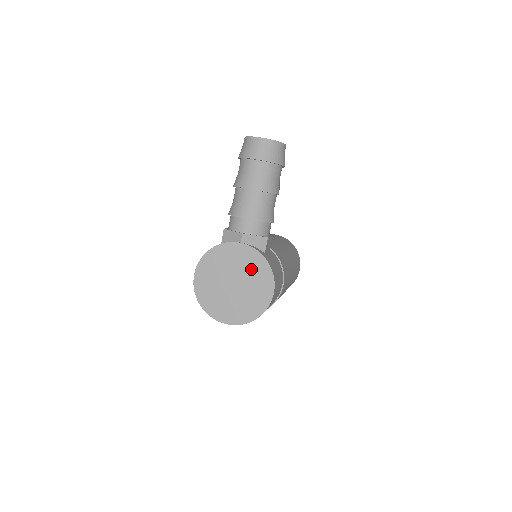
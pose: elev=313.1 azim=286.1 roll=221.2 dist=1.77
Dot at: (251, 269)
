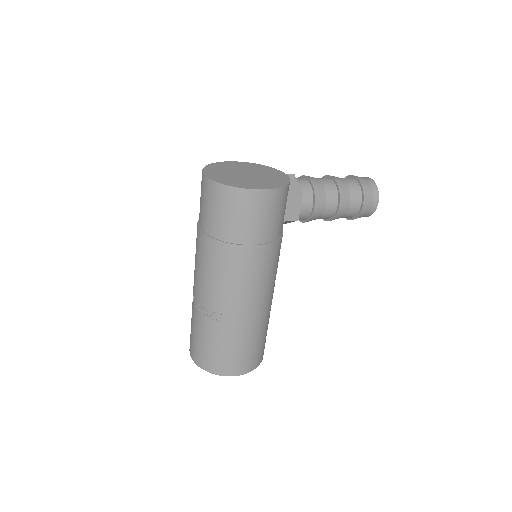
Dot at: (270, 179)
